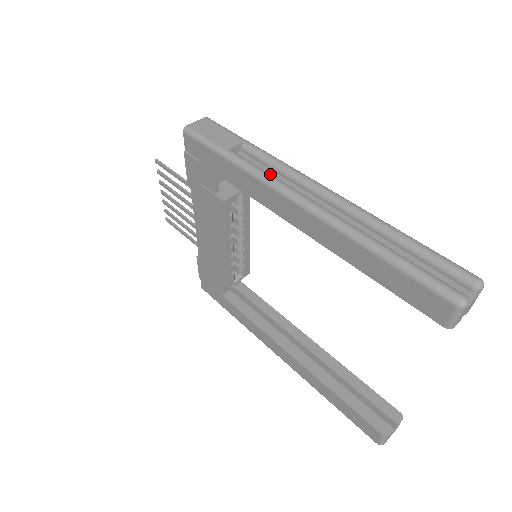
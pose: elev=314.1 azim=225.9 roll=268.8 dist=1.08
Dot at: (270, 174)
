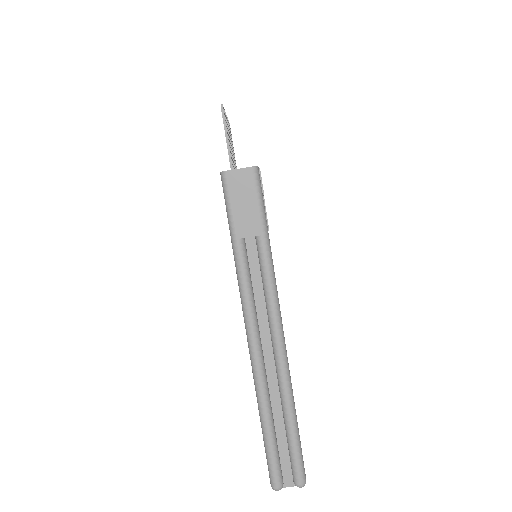
Dot at: (251, 295)
